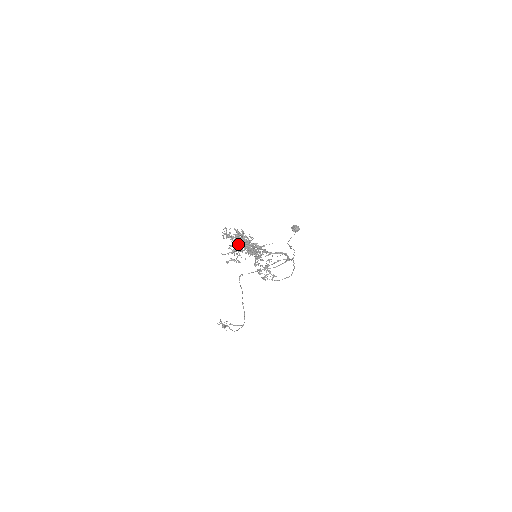
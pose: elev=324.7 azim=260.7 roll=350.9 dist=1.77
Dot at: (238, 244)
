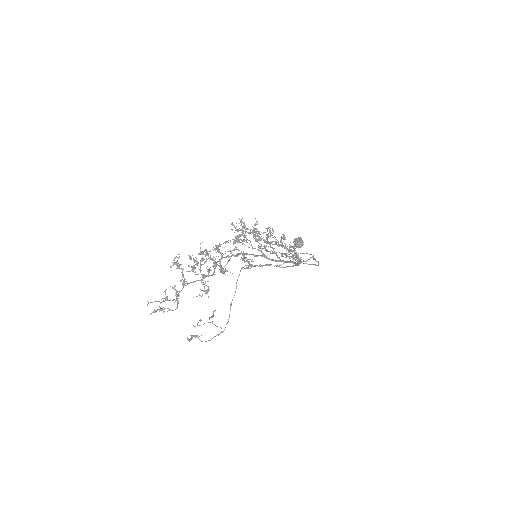
Dot at: (200, 269)
